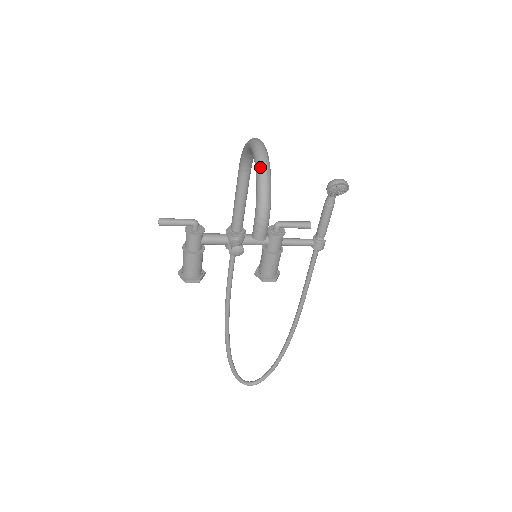
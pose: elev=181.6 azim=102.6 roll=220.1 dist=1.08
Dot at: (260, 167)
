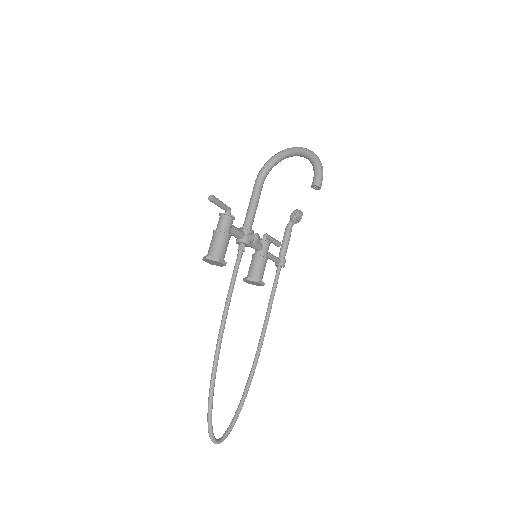
Dot at: (310, 150)
